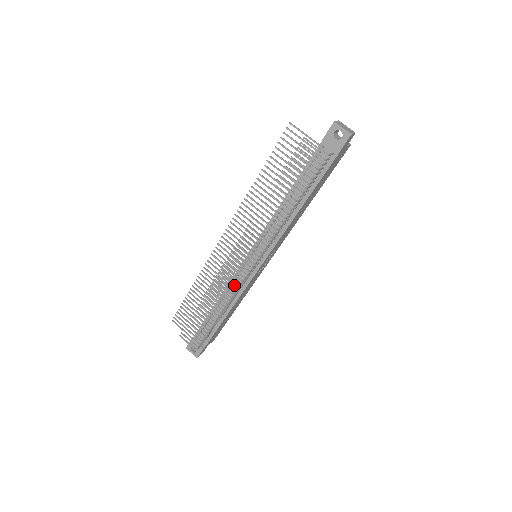
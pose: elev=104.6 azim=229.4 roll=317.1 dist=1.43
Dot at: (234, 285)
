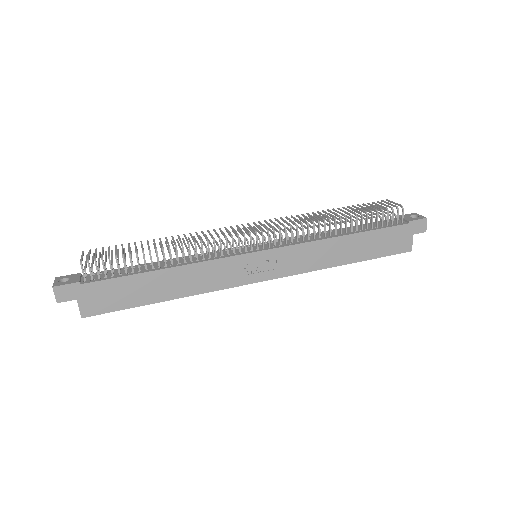
Dot at: occluded
